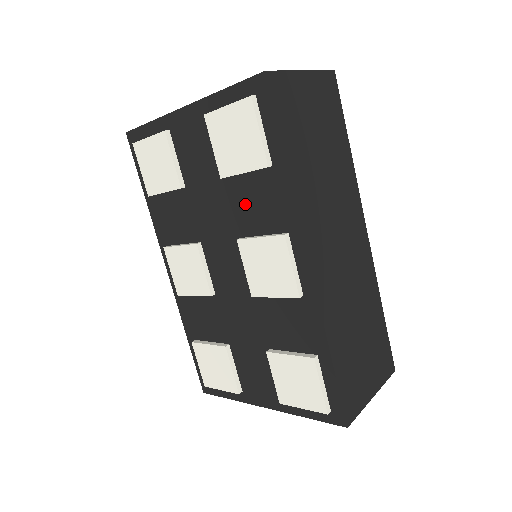
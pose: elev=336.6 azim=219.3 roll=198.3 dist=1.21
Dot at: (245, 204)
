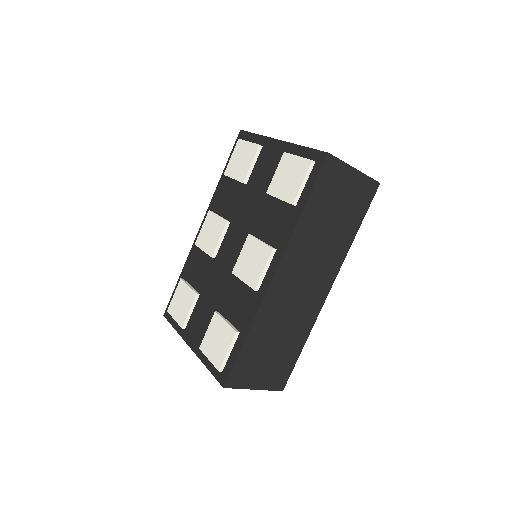
Dot at: (268, 217)
